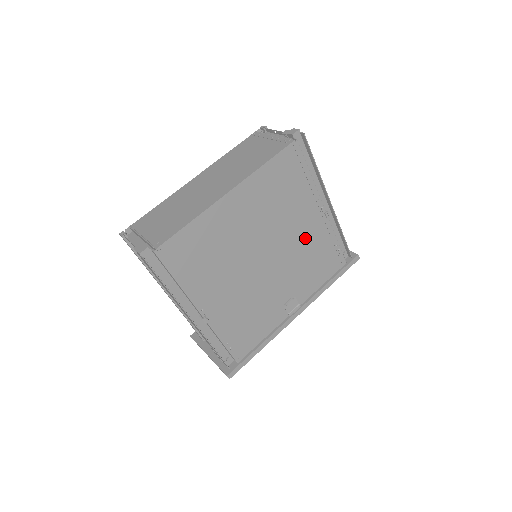
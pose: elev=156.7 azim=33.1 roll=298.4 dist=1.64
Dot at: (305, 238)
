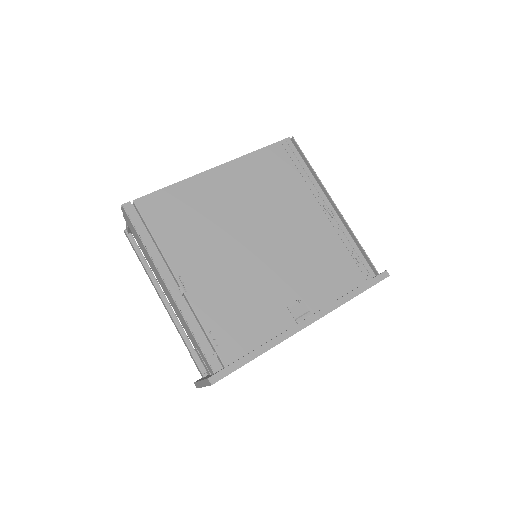
Dot at: (307, 233)
